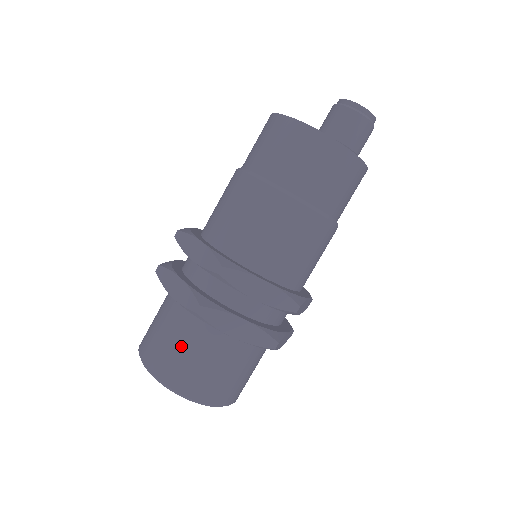
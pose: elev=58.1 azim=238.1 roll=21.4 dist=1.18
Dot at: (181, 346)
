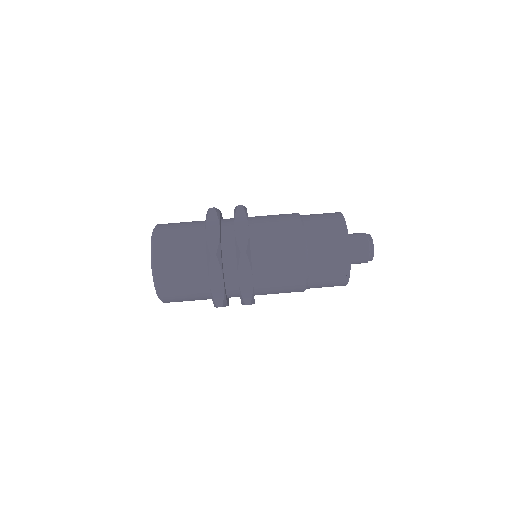
Dot at: (187, 294)
